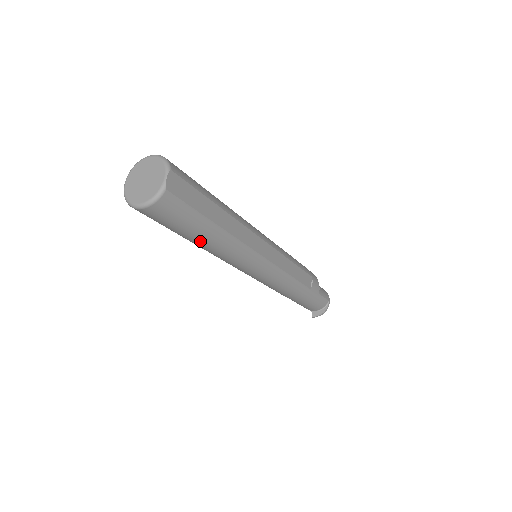
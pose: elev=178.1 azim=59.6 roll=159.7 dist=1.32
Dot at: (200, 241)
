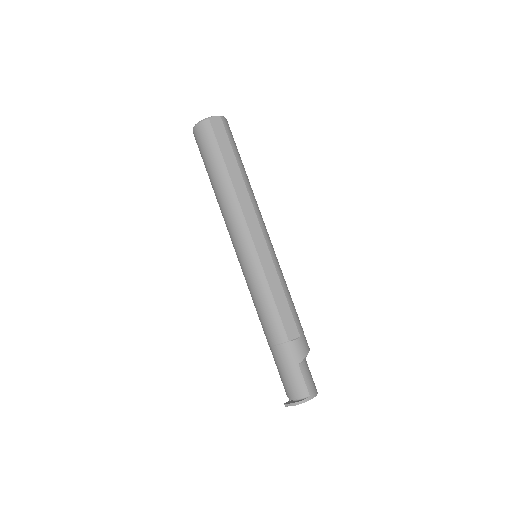
Dot at: (214, 180)
